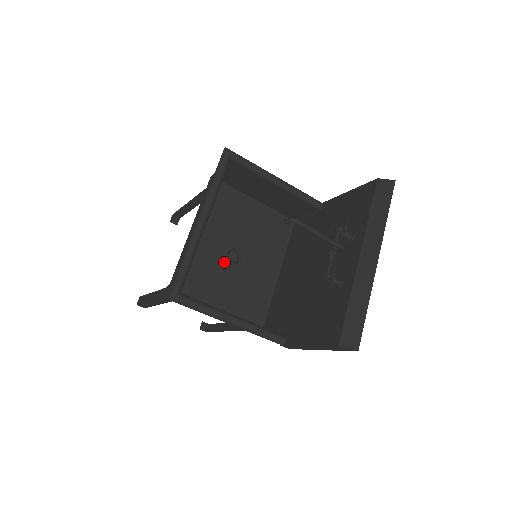
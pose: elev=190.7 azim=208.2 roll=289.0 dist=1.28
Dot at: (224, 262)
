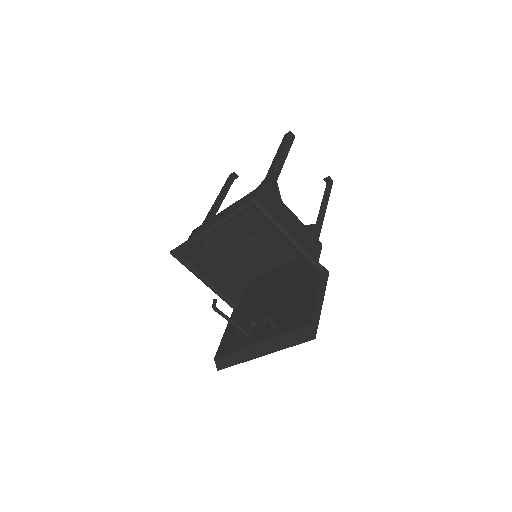
Dot at: (245, 235)
